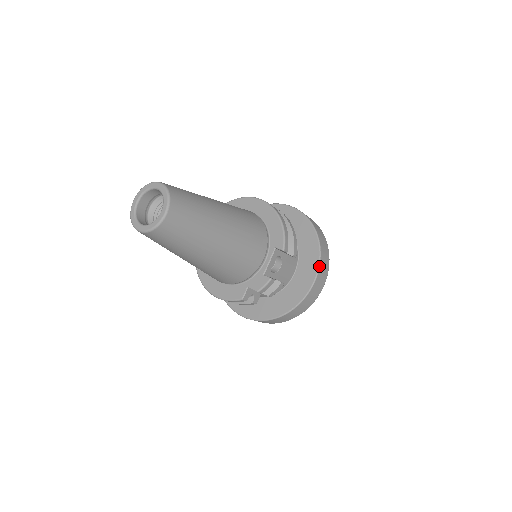
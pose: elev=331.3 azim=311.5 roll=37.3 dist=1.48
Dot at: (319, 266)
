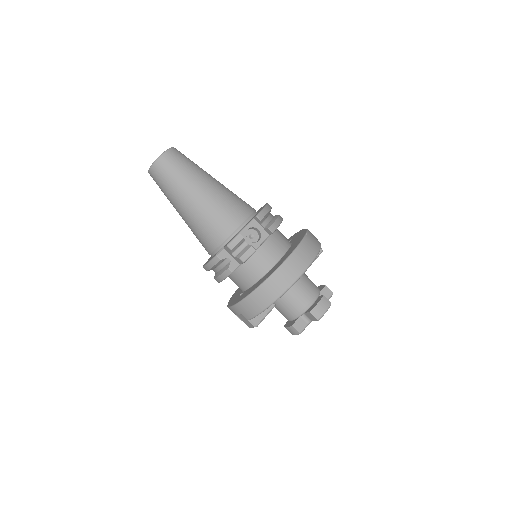
Dot at: (296, 248)
